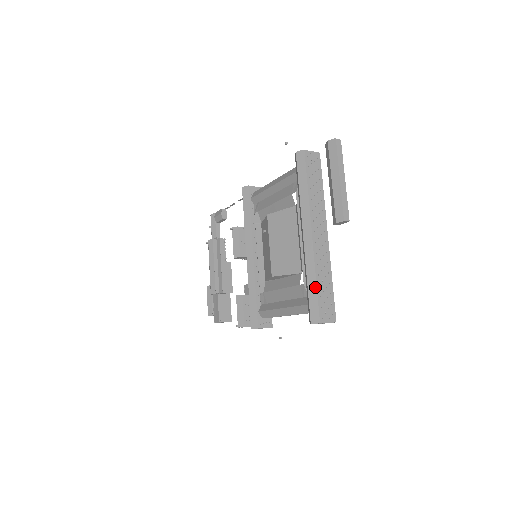
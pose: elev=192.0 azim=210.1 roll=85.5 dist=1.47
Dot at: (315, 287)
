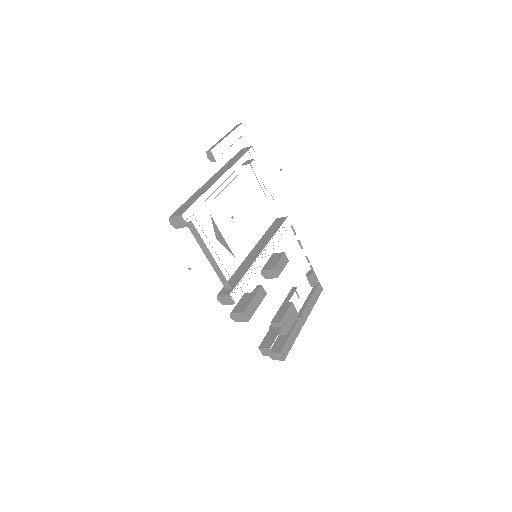
Dot at: (186, 202)
